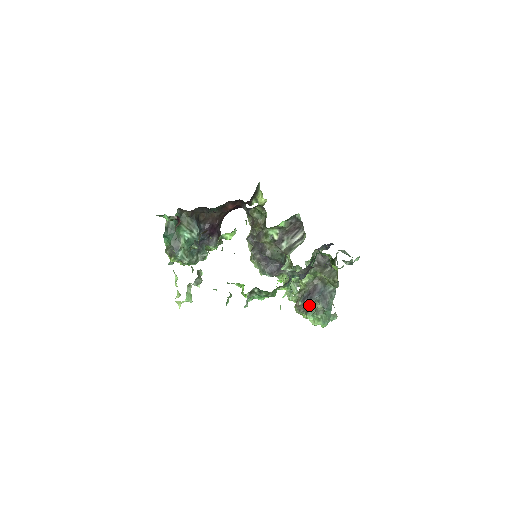
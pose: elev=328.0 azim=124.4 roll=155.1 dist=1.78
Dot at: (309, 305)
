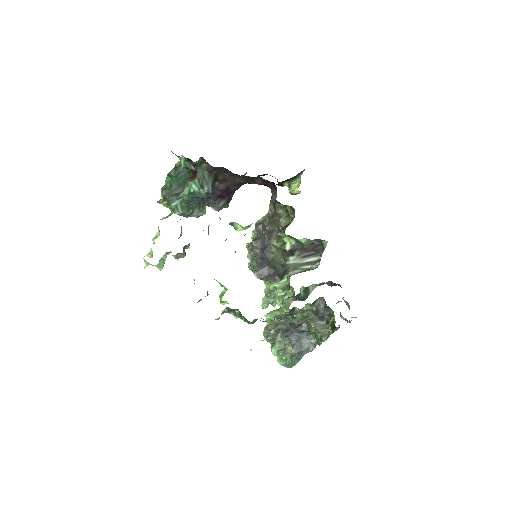
Dot at: occluded
